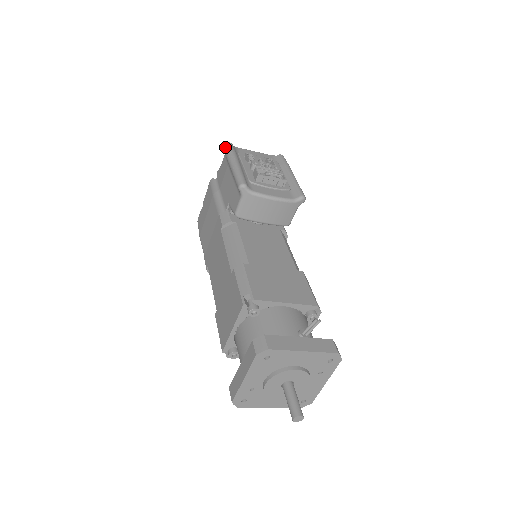
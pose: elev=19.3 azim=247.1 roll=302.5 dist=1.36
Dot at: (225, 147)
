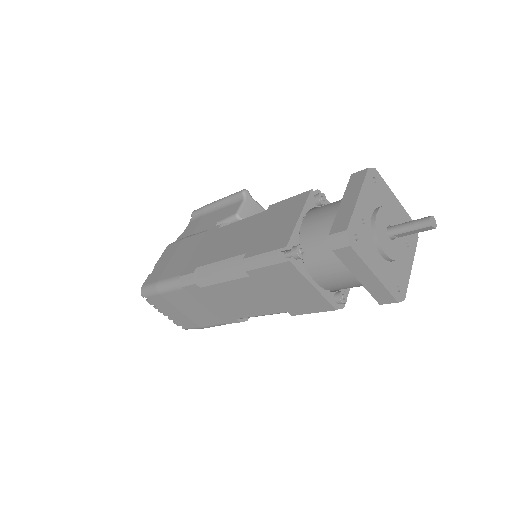
Dot at: (197, 209)
